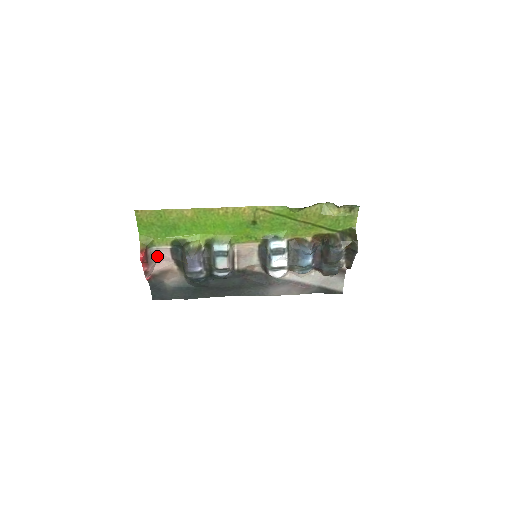
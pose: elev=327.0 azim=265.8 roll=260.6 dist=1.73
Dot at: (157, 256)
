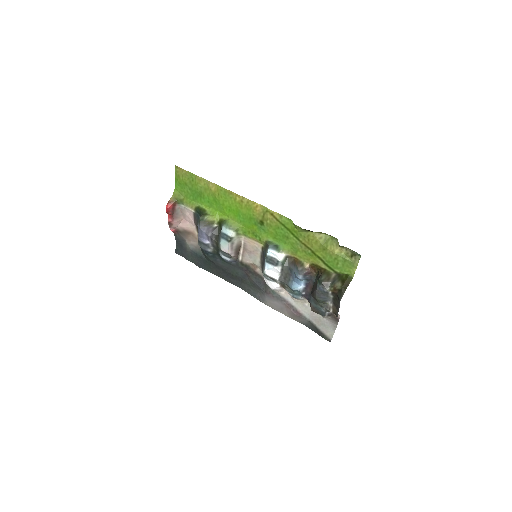
Dot at: (184, 214)
